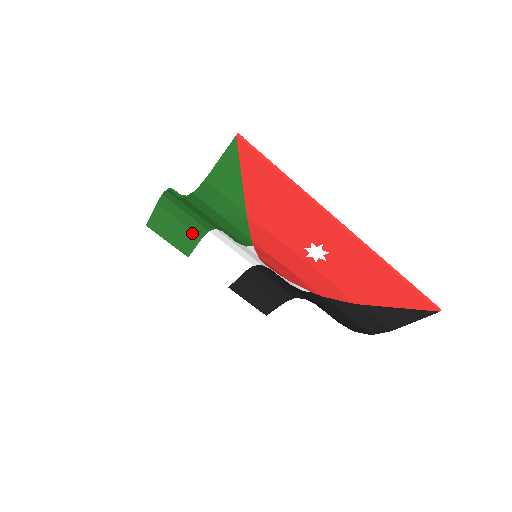
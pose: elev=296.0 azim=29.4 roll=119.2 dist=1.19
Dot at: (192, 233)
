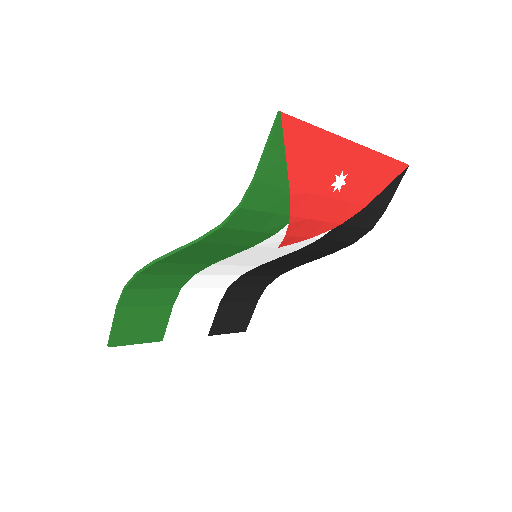
Dot at: (162, 308)
